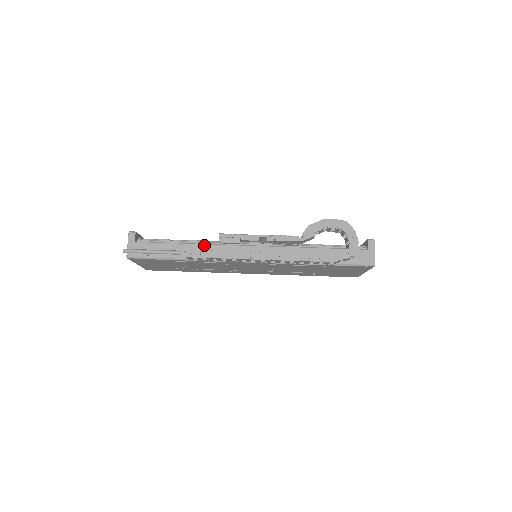
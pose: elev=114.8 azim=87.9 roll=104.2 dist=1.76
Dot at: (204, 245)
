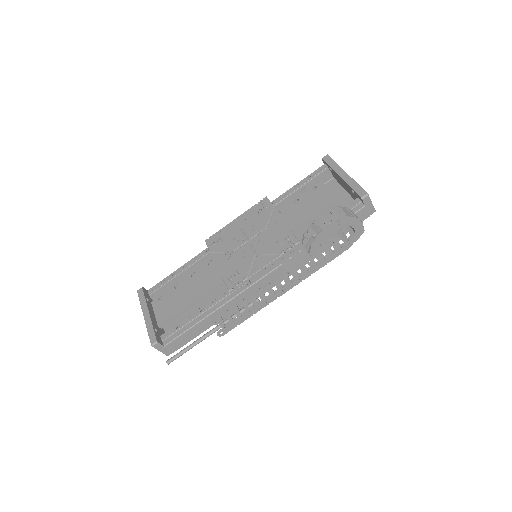
Dot at: (223, 307)
